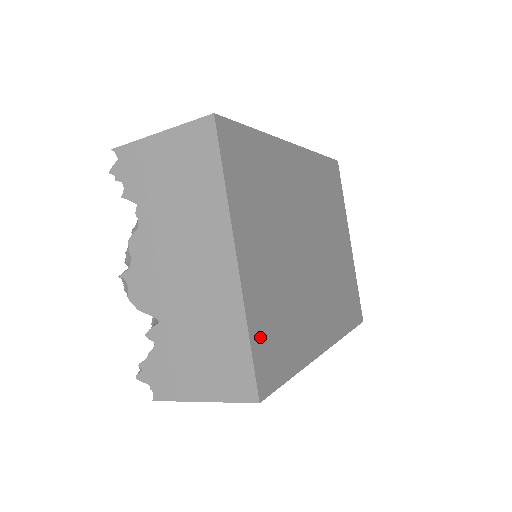
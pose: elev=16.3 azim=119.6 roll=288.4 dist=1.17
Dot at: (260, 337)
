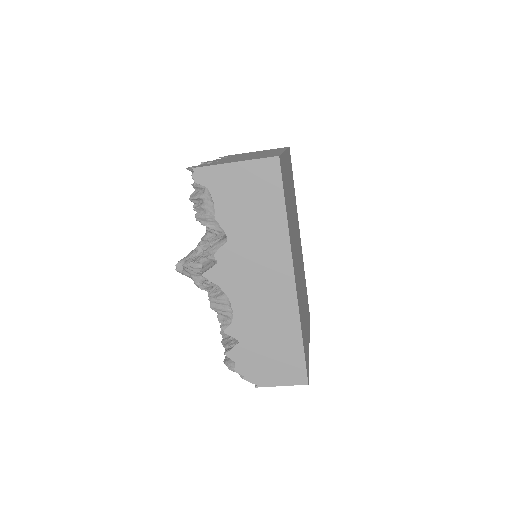
Dot at: (283, 167)
